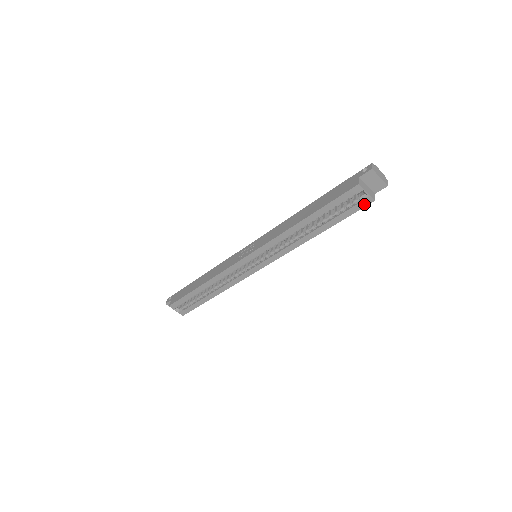
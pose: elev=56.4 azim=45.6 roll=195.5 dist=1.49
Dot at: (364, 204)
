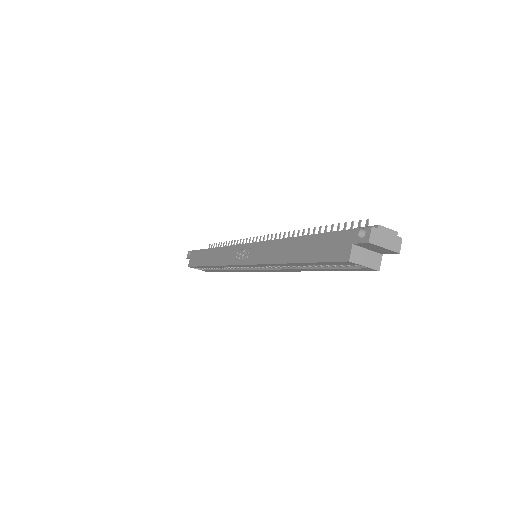
Dot at: (365, 270)
